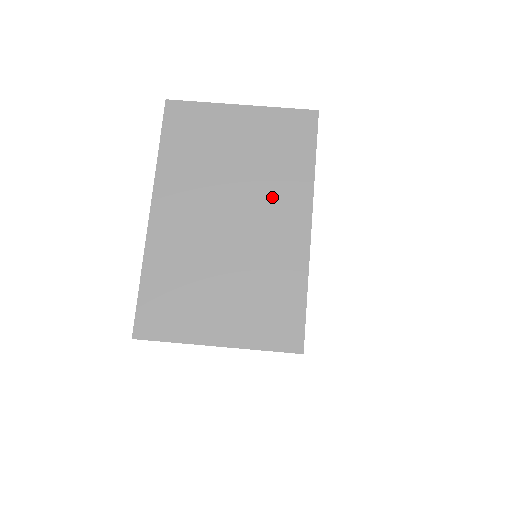
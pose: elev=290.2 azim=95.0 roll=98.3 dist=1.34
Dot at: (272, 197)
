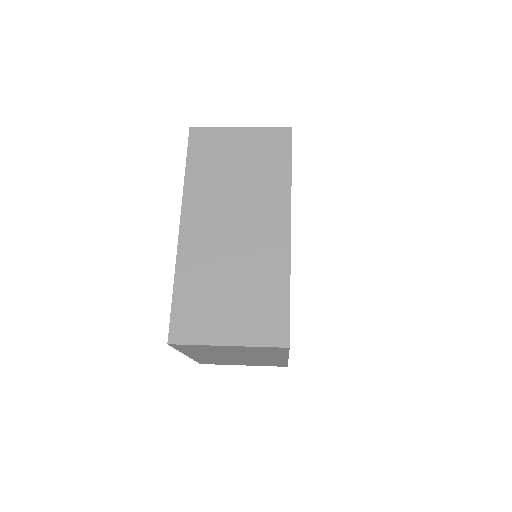
Dot at: occluded
